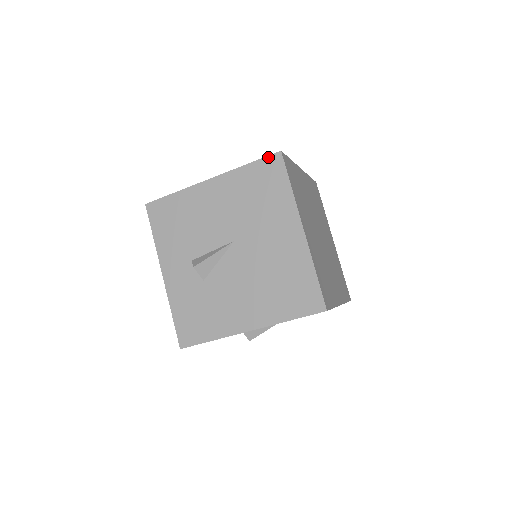
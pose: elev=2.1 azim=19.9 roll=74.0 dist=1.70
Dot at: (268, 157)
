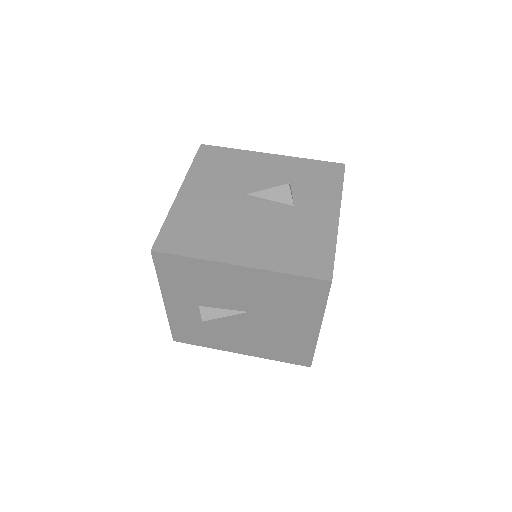
Dot at: (315, 280)
